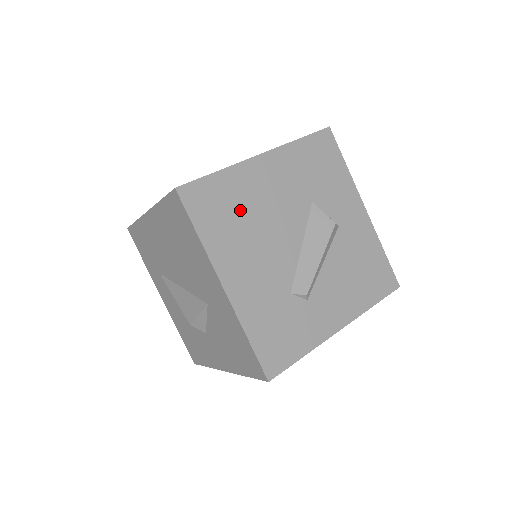
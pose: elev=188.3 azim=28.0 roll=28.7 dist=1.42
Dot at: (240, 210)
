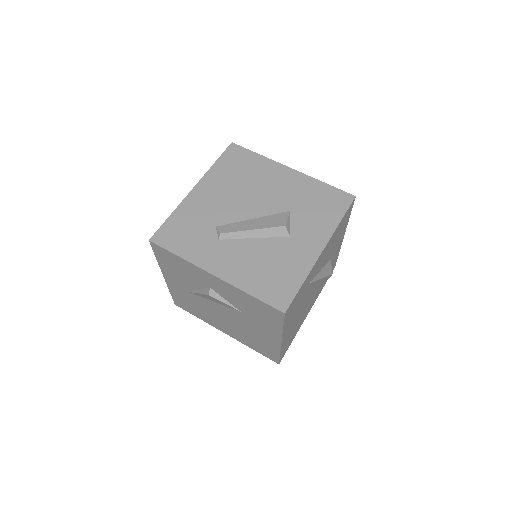
Dot at: (246, 175)
